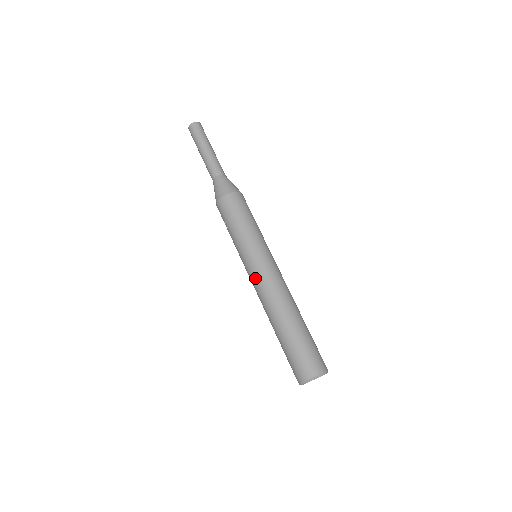
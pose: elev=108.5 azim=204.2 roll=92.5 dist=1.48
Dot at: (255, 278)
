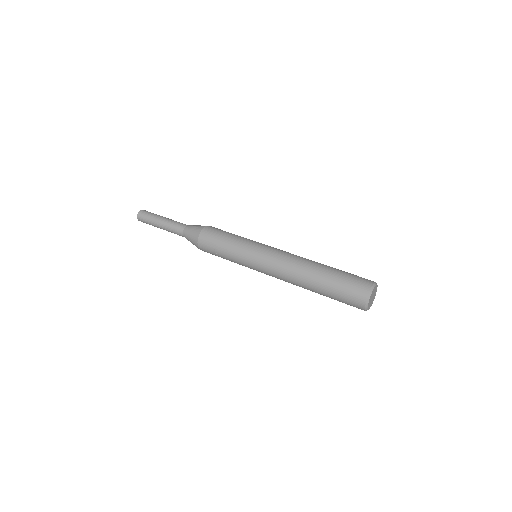
Dot at: (269, 263)
